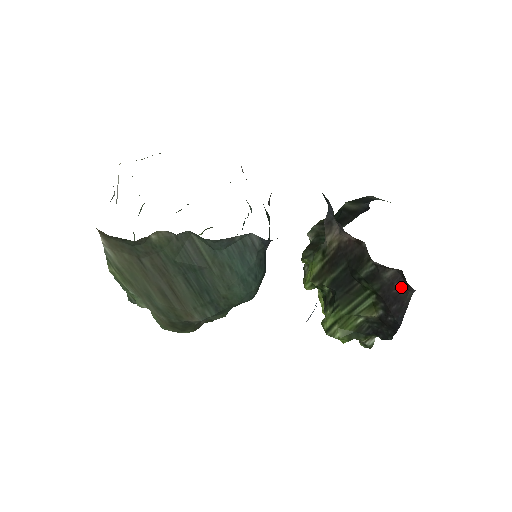
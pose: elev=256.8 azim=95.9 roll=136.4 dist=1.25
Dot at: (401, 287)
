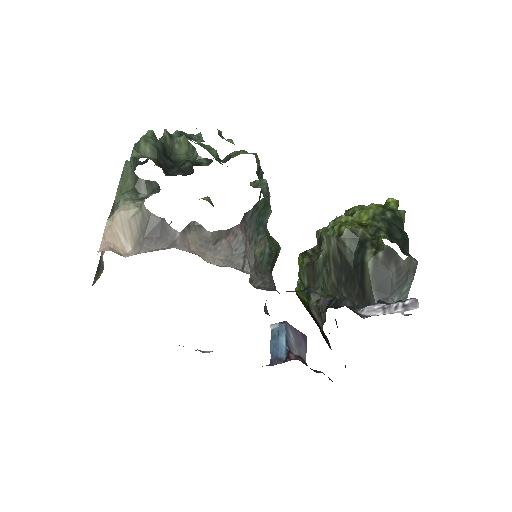
Dot at: occluded
